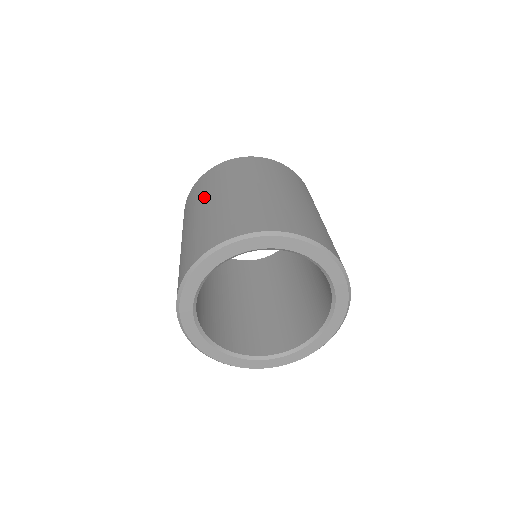
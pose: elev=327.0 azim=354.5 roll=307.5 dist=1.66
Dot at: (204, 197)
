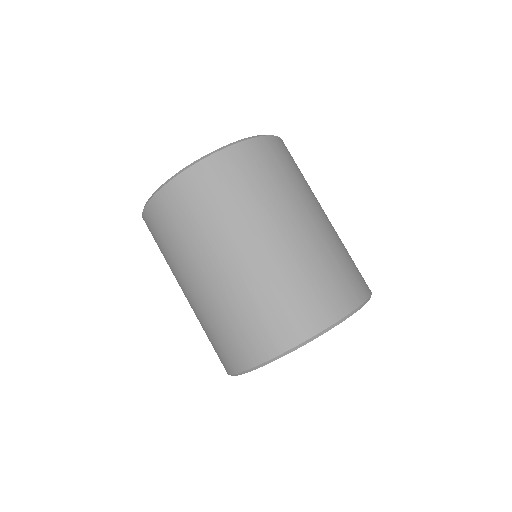
Dot at: occluded
